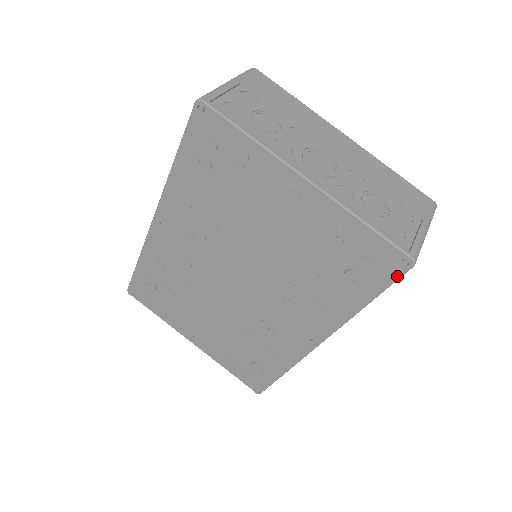
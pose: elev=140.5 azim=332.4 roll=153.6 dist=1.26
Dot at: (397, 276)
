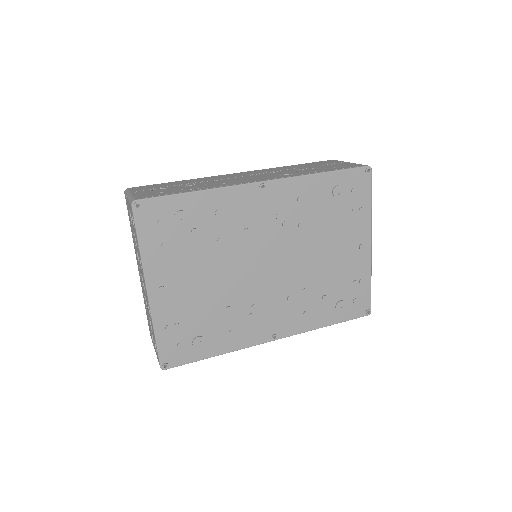
Dot at: (358, 316)
